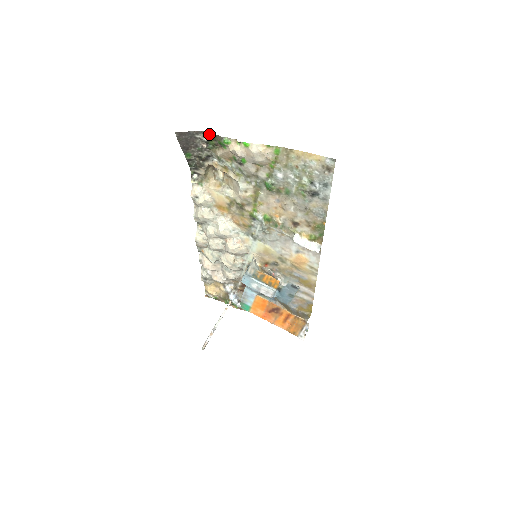
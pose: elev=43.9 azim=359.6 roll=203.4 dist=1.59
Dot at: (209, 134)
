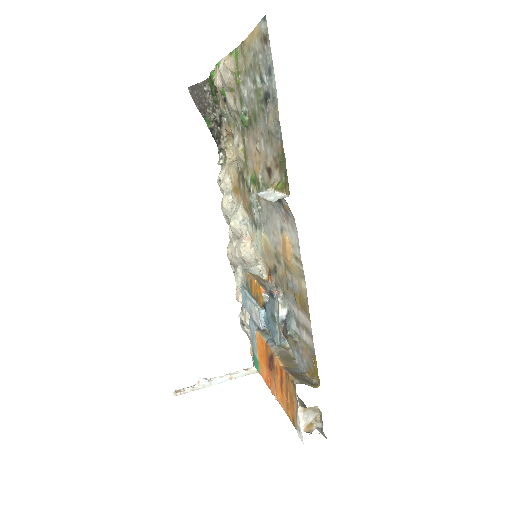
Dot at: (209, 79)
